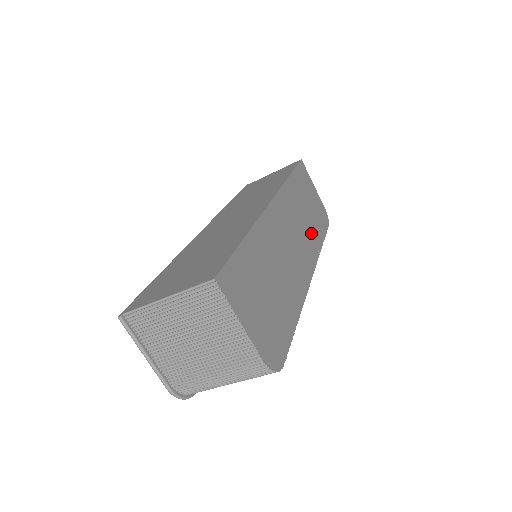
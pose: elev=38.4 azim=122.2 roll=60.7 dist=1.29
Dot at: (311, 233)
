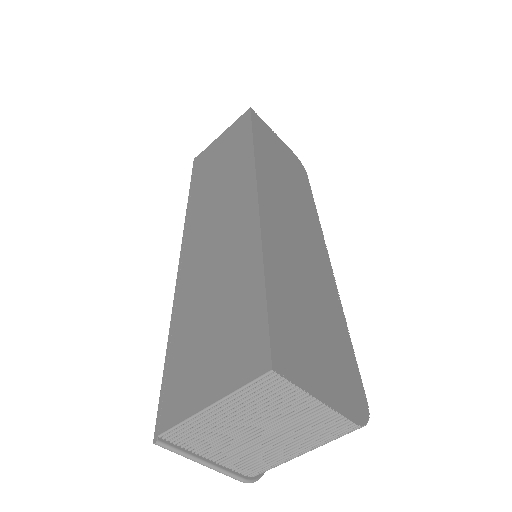
Dot at: (301, 199)
